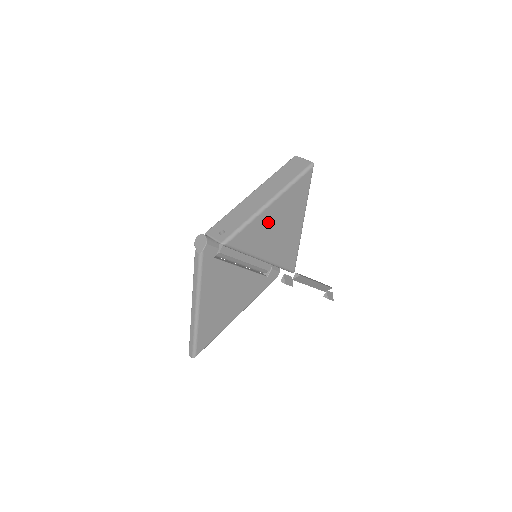
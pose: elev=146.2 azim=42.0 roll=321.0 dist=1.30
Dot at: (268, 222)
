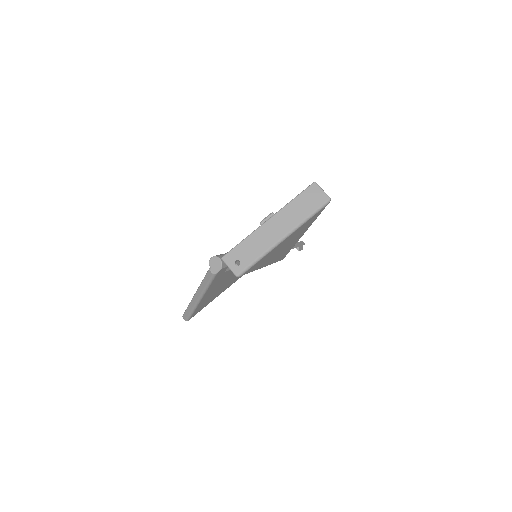
Dot at: (277, 249)
